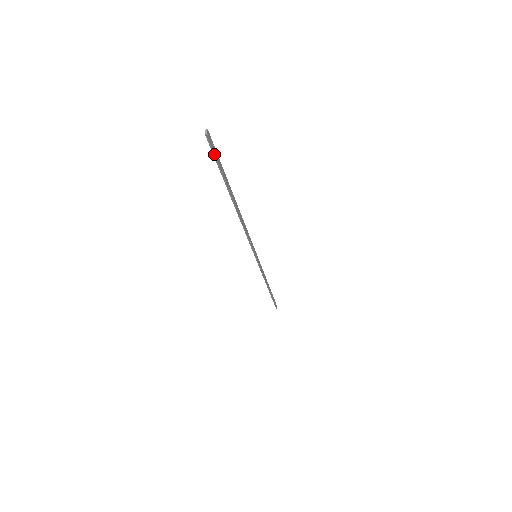
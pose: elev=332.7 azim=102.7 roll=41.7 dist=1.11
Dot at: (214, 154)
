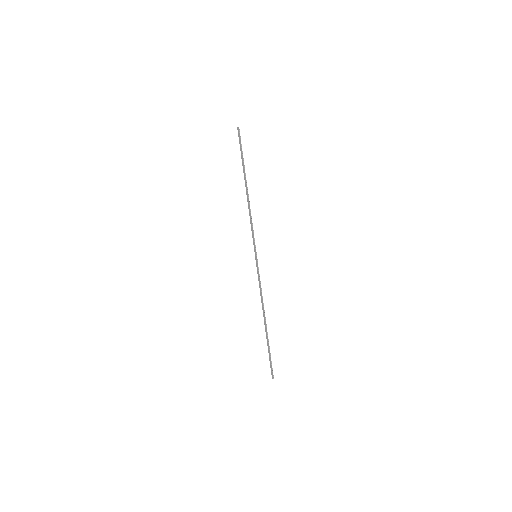
Dot at: occluded
